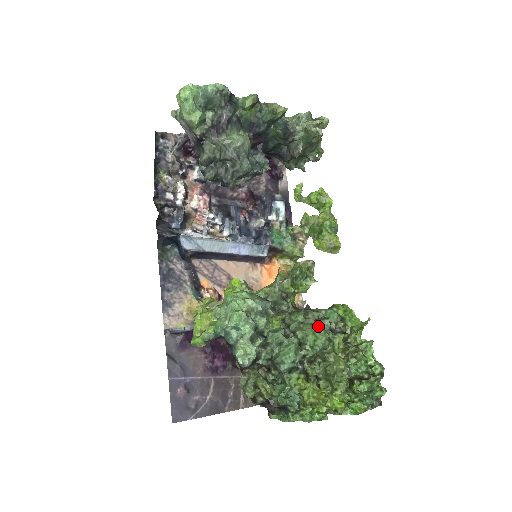
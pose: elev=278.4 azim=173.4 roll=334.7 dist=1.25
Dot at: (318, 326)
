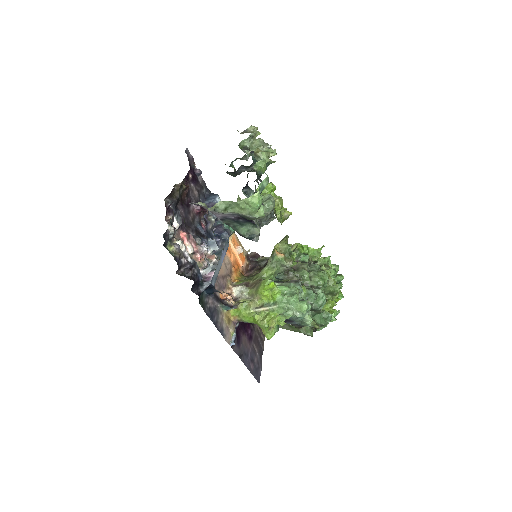
Dot at: (318, 273)
